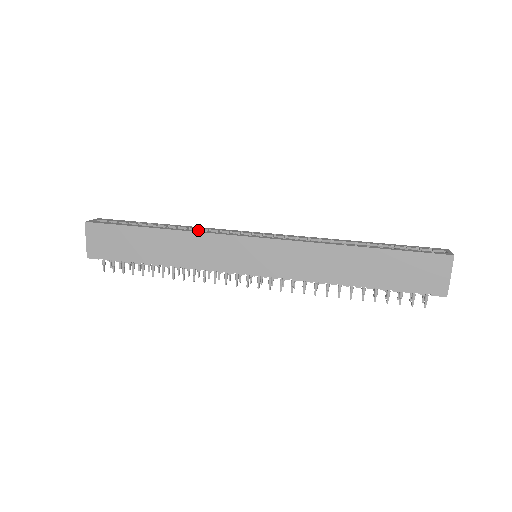
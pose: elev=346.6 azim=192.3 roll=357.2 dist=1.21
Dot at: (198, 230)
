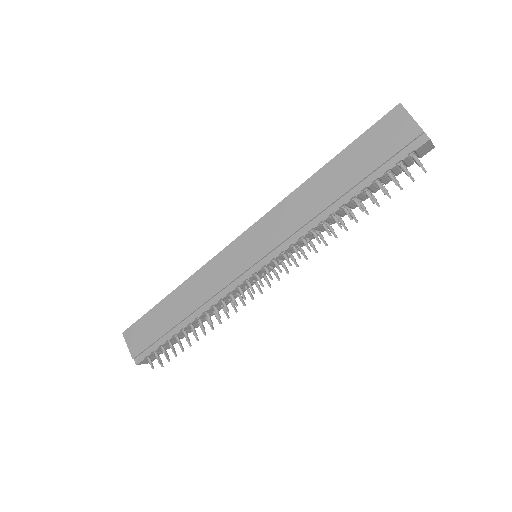
Dot at: occluded
